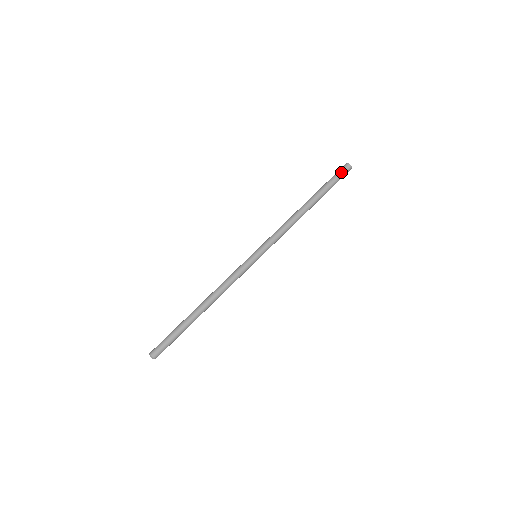
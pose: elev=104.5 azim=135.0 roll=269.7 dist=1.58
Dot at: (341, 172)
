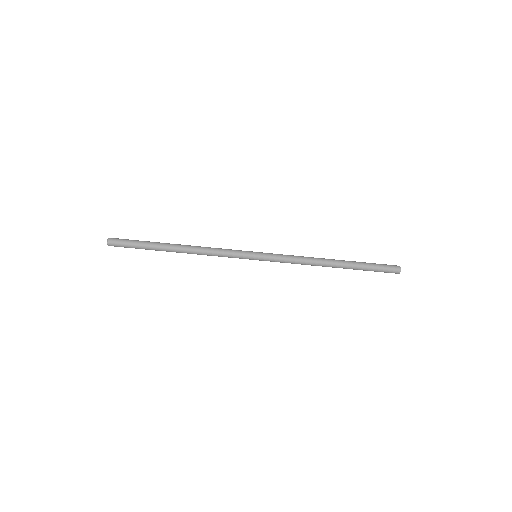
Dot at: (387, 270)
